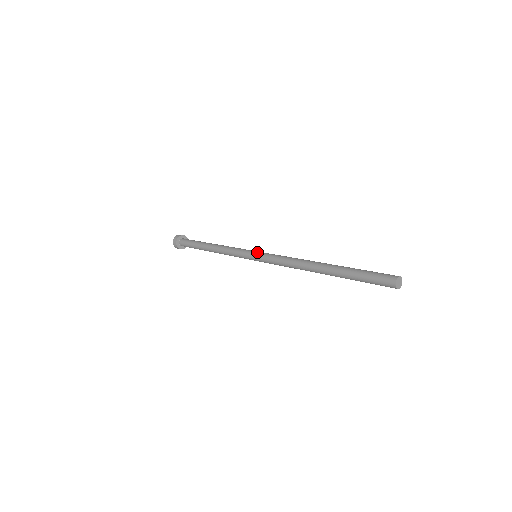
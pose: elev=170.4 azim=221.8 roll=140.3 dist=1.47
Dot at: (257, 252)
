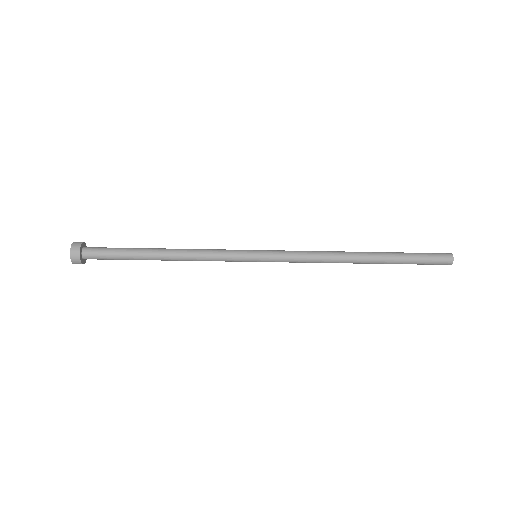
Dot at: (261, 250)
